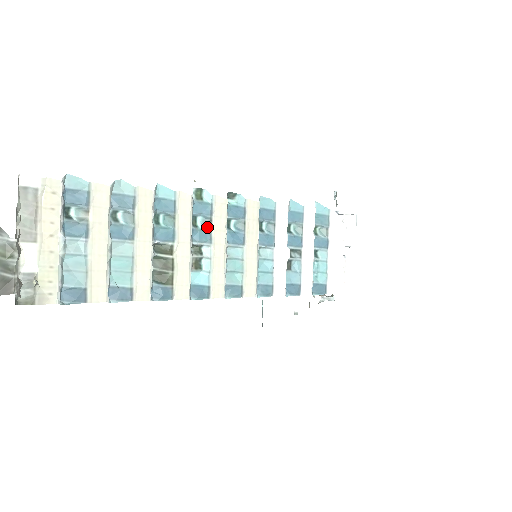
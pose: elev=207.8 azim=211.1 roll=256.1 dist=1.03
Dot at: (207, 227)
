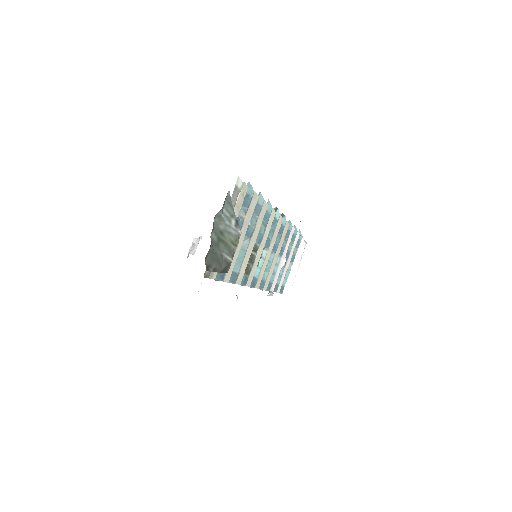
Dot at: (270, 236)
